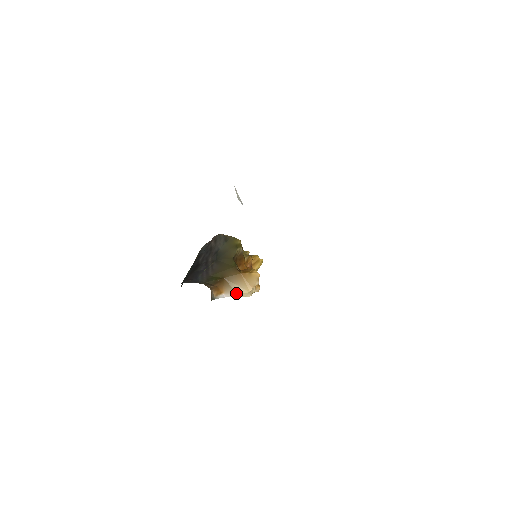
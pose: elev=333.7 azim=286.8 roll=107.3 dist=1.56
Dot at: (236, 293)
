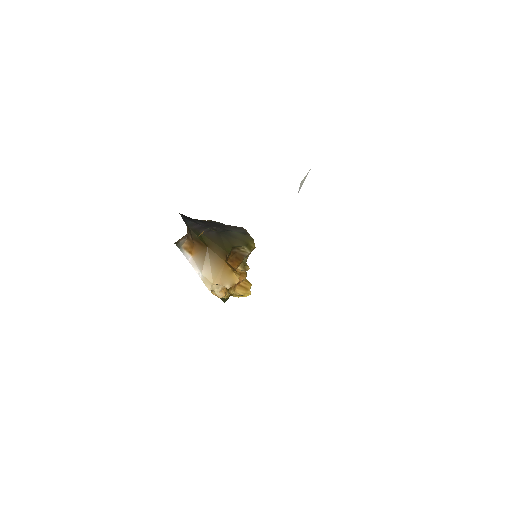
Dot at: (201, 271)
